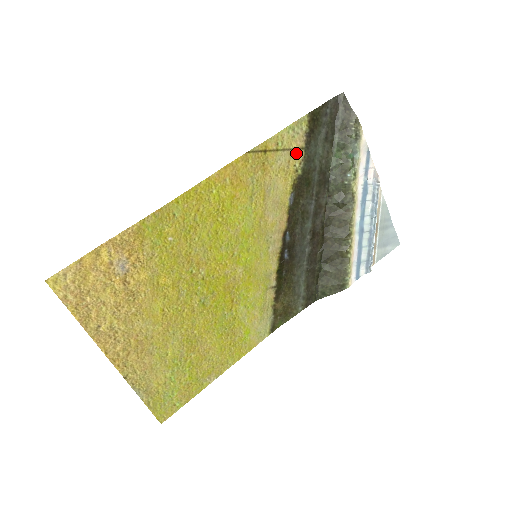
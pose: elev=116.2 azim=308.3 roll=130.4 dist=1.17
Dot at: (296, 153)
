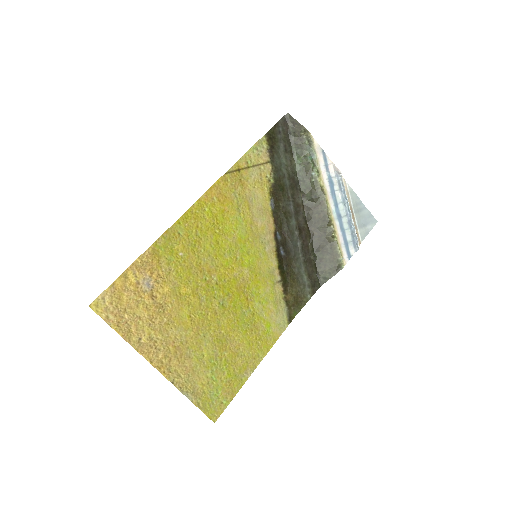
Dot at: (264, 167)
